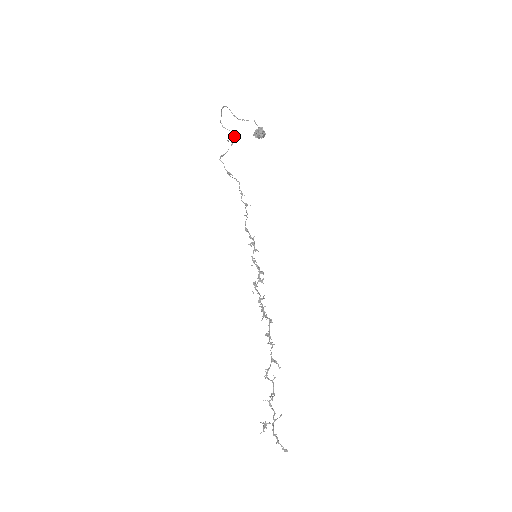
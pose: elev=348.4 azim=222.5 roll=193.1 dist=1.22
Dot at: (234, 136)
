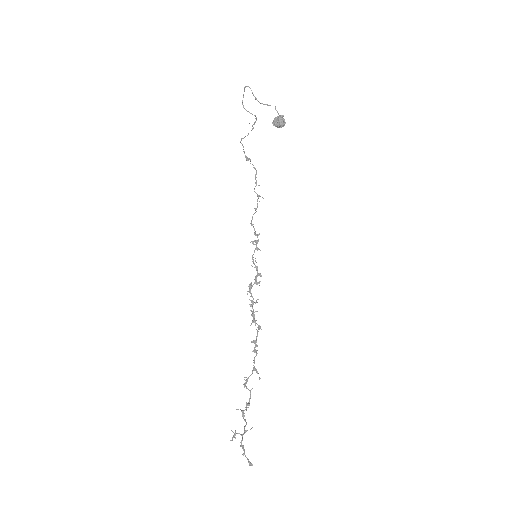
Dot at: occluded
